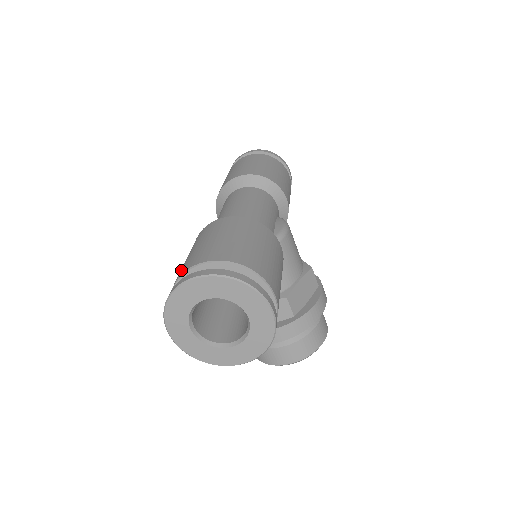
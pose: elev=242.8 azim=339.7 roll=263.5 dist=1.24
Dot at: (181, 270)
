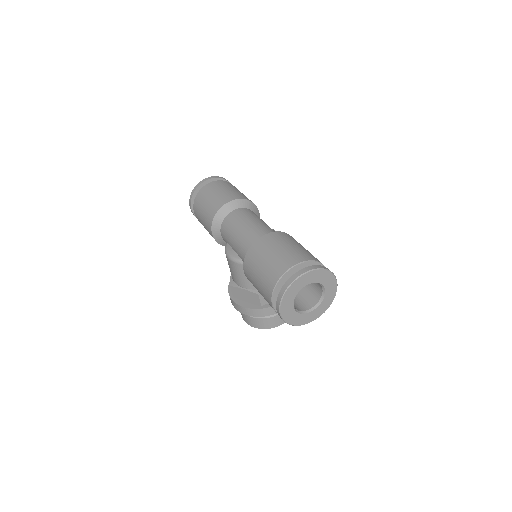
Dot at: (275, 272)
